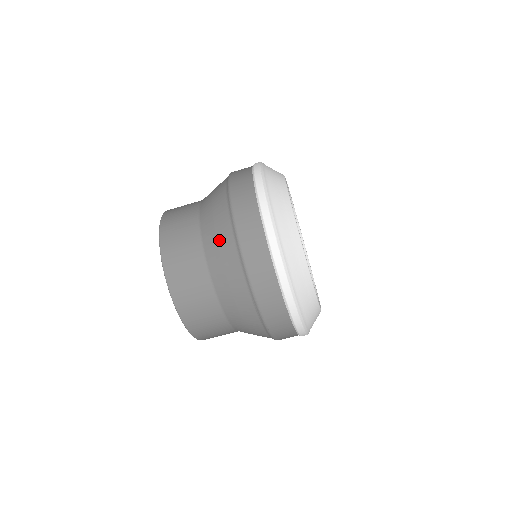
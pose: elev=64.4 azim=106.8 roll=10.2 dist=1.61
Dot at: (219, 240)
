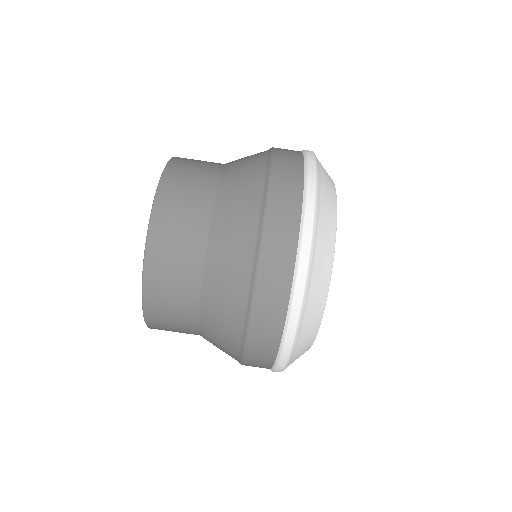
Dot at: (227, 287)
